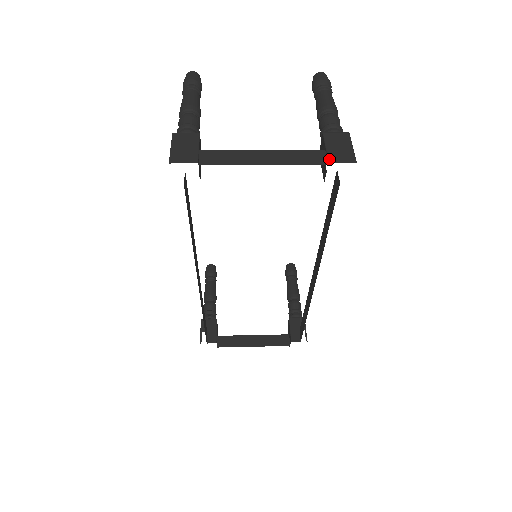
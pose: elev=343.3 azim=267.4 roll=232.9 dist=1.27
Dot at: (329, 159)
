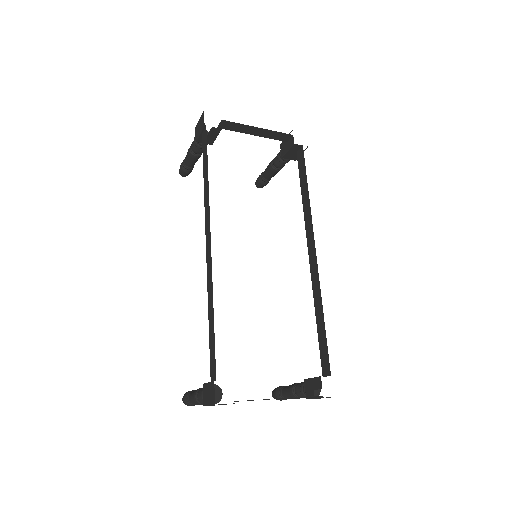
Dot at: occluded
